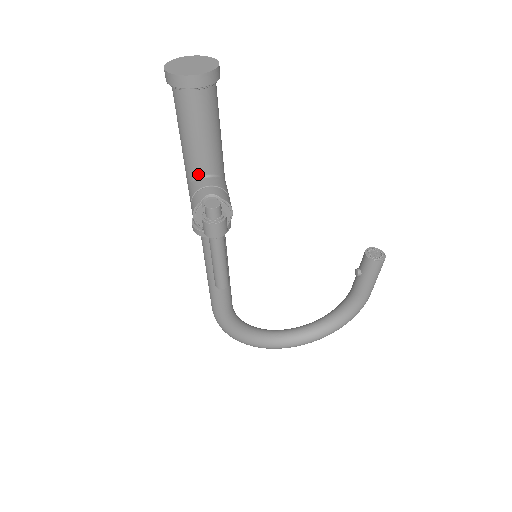
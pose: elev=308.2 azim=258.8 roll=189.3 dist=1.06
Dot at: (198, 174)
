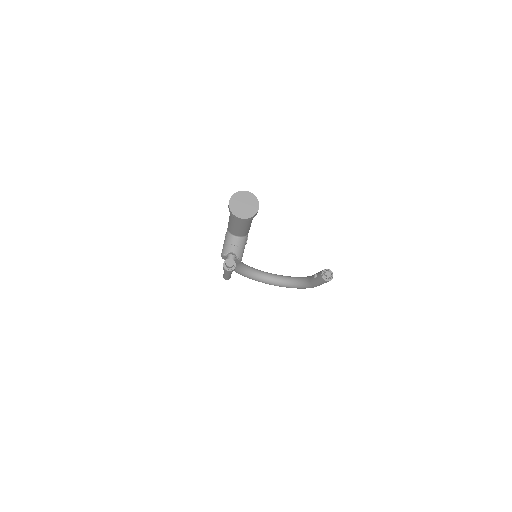
Dot at: (233, 234)
